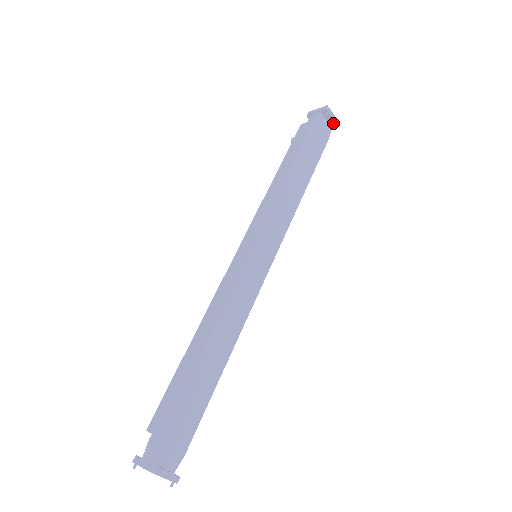
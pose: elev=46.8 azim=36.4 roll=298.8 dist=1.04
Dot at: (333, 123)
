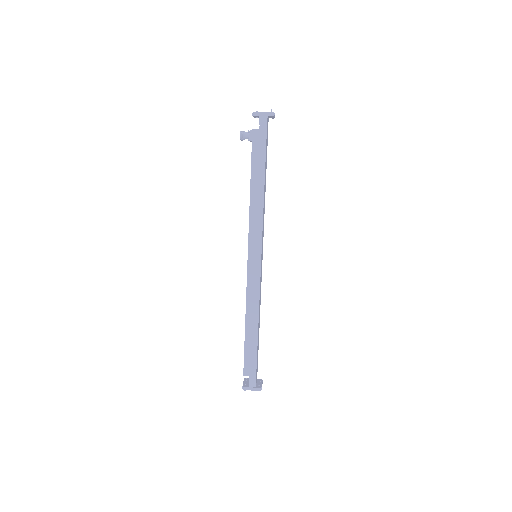
Dot at: (271, 117)
